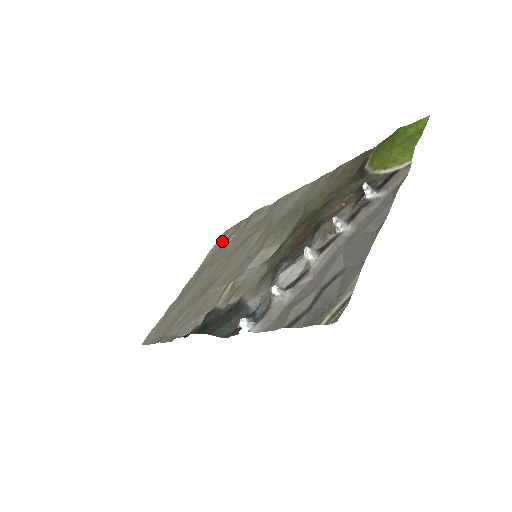
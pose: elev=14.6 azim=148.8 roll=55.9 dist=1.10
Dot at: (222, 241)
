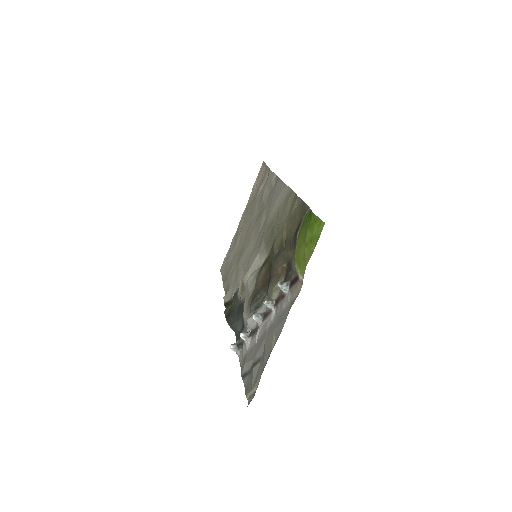
Dot at: (258, 182)
